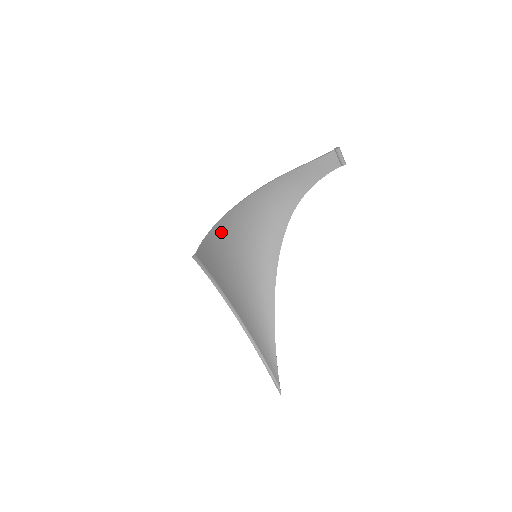
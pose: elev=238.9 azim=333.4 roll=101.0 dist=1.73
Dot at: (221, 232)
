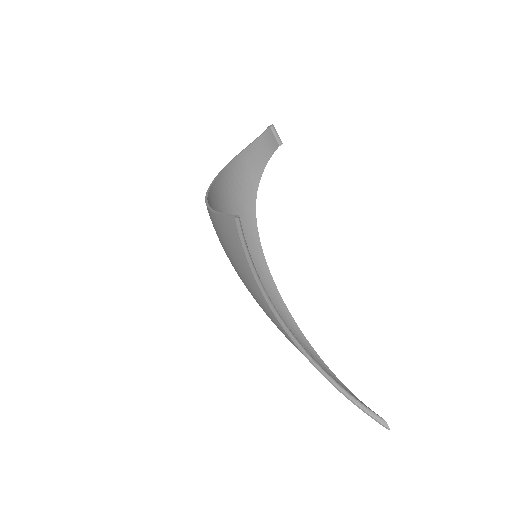
Dot at: occluded
